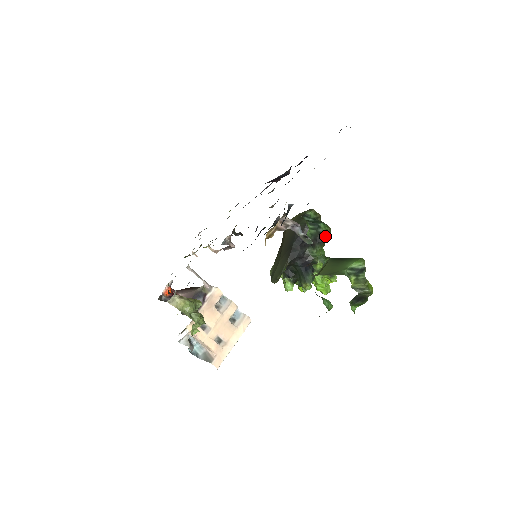
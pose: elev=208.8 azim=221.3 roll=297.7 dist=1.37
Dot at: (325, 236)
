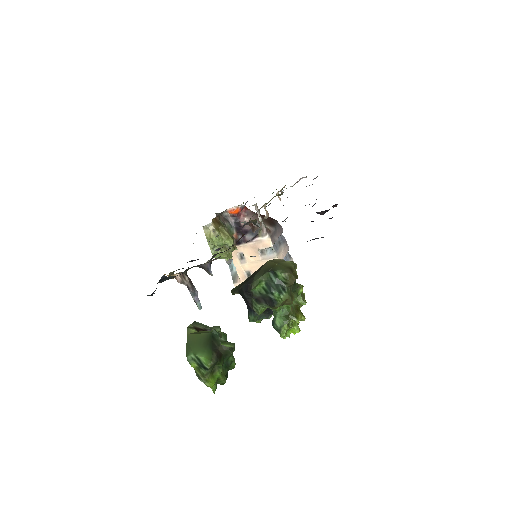
Dot at: (273, 304)
